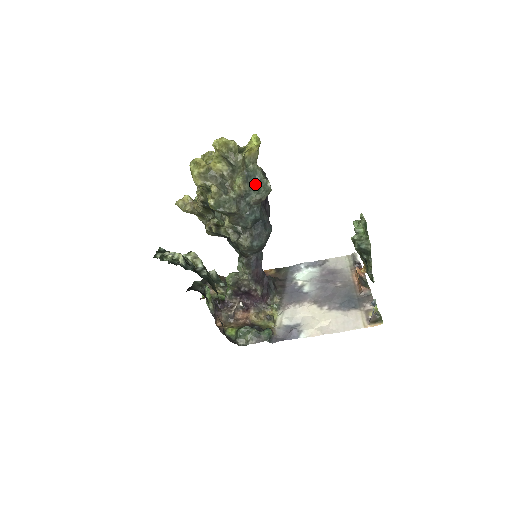
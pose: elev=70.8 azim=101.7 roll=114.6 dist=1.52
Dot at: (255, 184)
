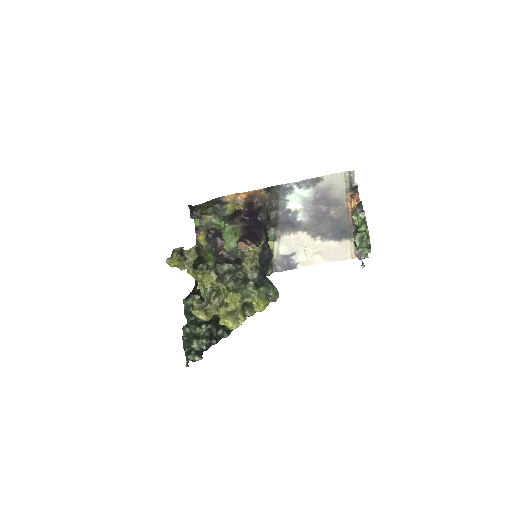
Dot at: occluded
